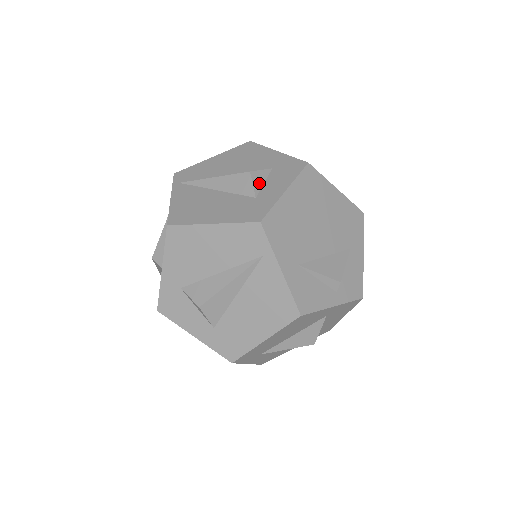
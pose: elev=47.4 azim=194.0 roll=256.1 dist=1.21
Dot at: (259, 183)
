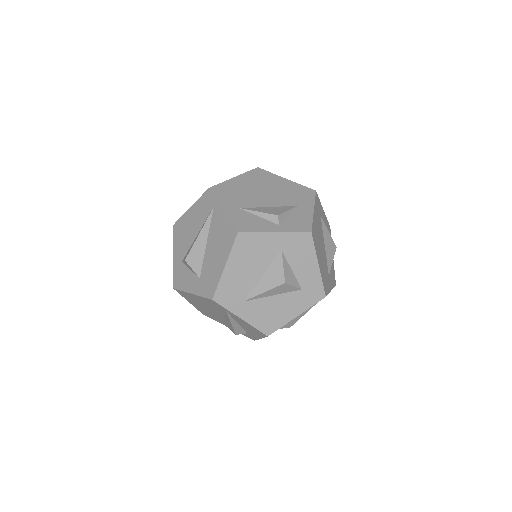
Dot at: occluded
